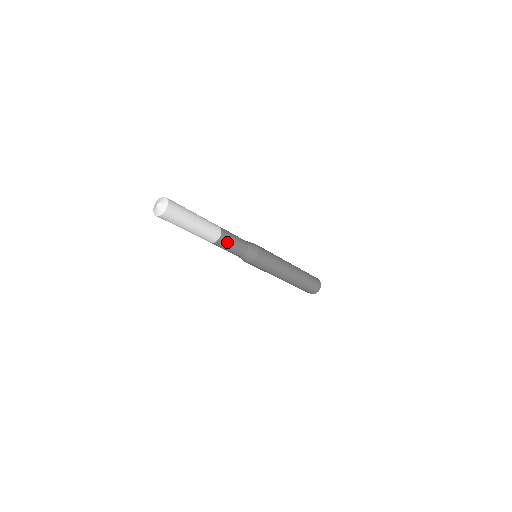
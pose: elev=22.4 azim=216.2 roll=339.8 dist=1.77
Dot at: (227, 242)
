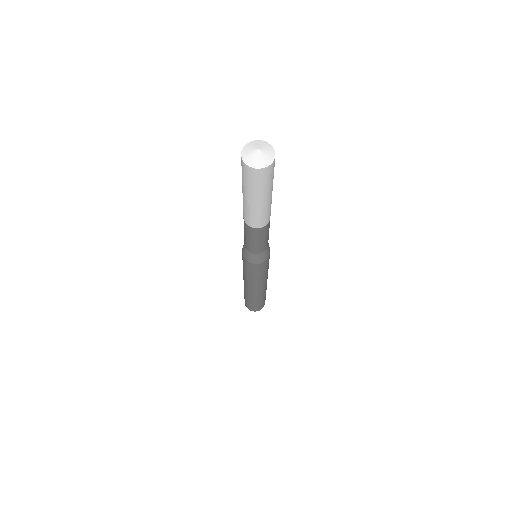
Dot at: (261, 235)
